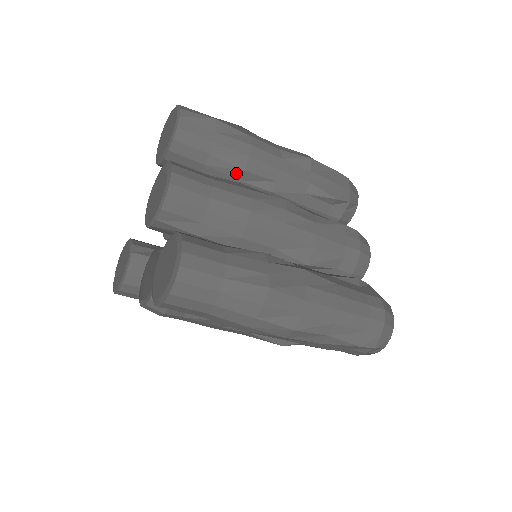
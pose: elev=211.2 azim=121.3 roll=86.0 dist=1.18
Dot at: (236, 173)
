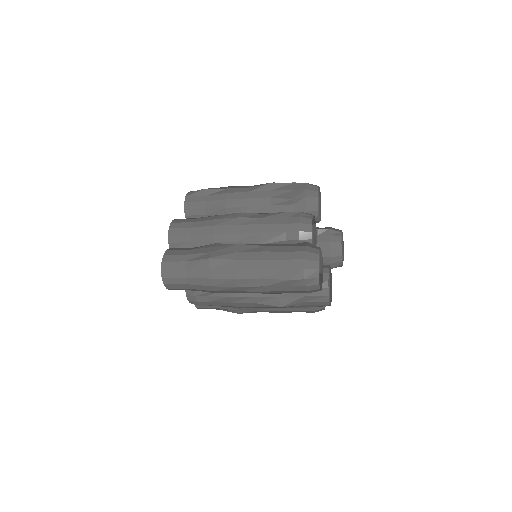
Dot at: (222, 212)
